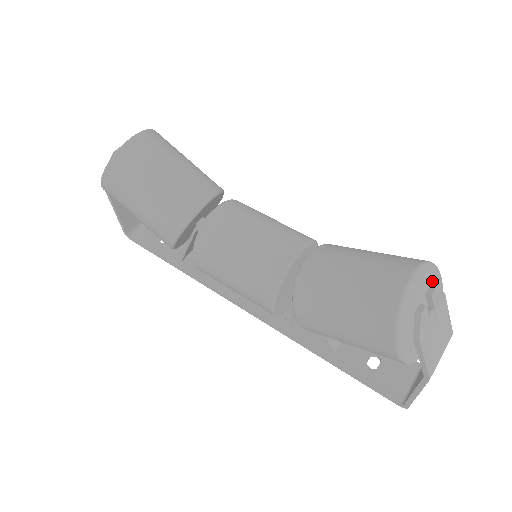
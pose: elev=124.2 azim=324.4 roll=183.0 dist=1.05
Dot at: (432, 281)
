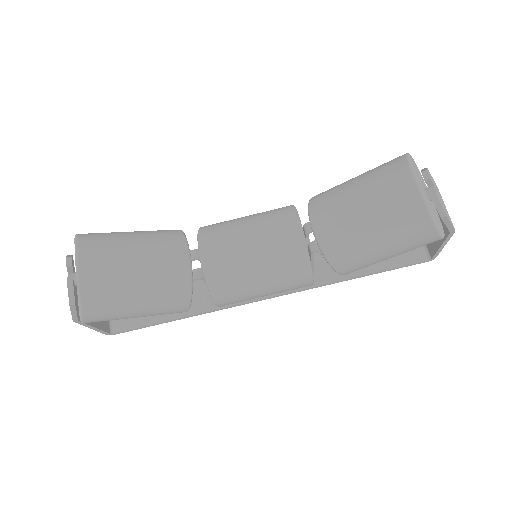
Dot at: (415, 167)
